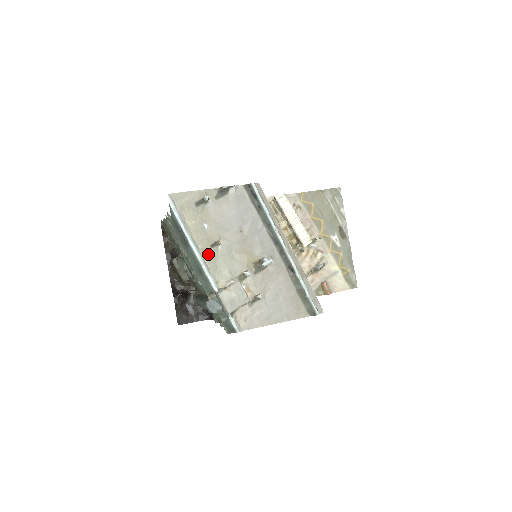
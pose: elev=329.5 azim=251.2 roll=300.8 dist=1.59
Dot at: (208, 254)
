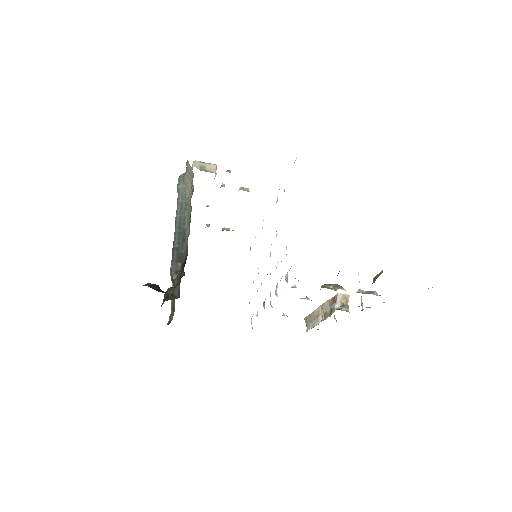
Dot at: occluded
